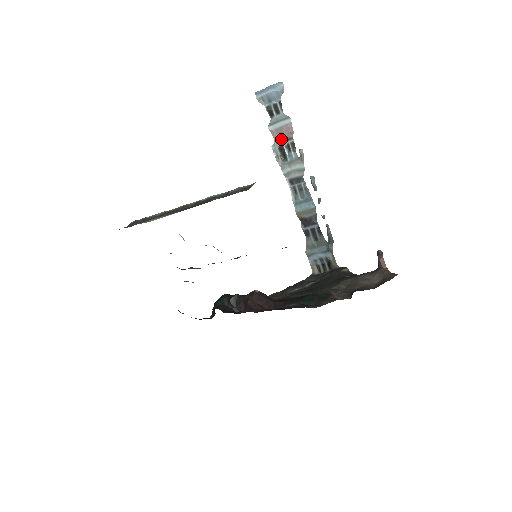
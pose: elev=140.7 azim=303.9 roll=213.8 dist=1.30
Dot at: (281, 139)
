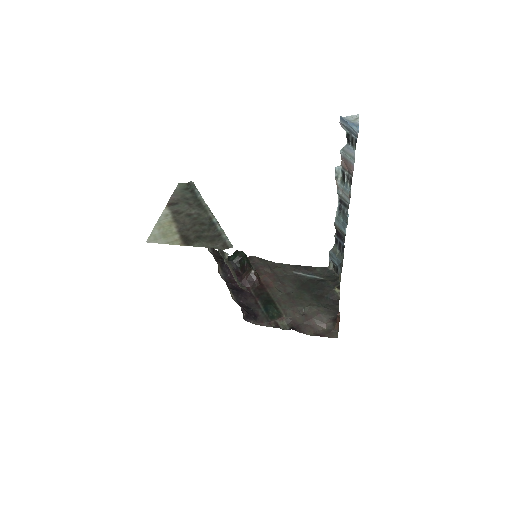
Dot at: (346, 167)
